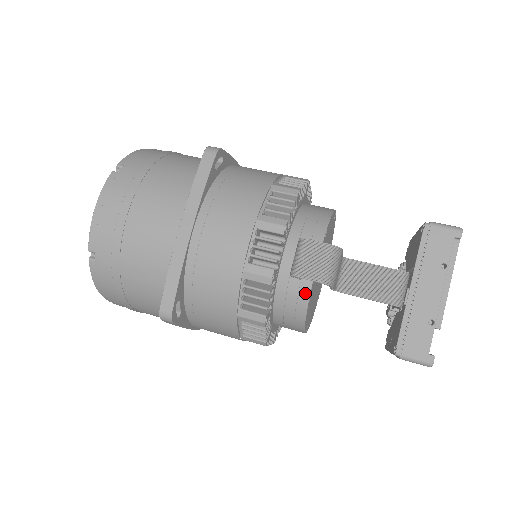
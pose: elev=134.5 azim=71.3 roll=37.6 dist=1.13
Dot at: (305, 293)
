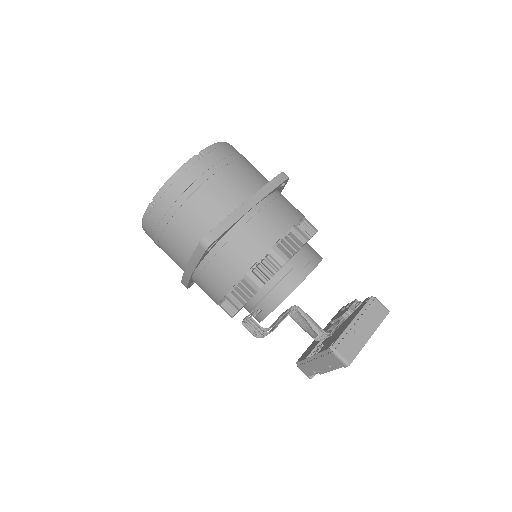
Dot at: (257, 320)
